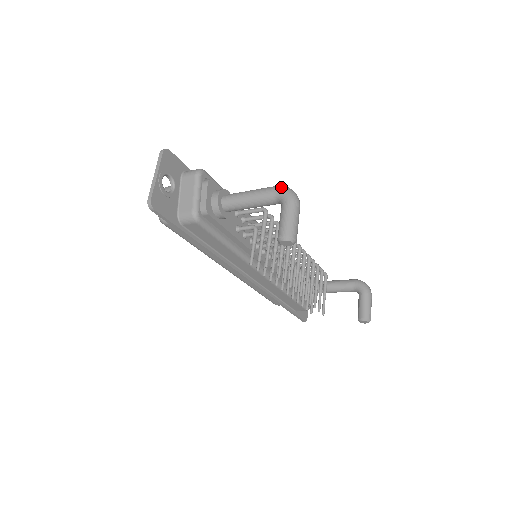
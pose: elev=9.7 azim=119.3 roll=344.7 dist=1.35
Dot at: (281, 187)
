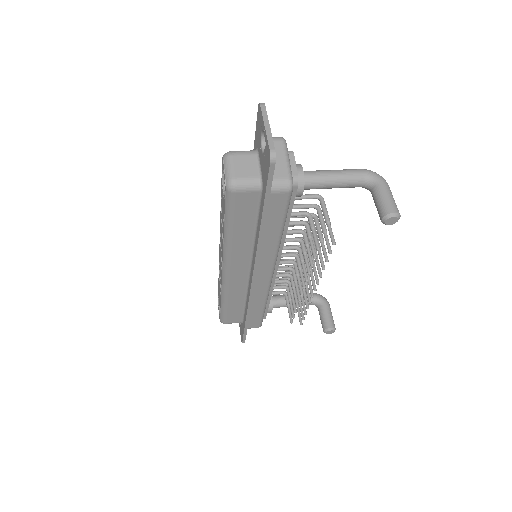
Dot at: (369, 170)
